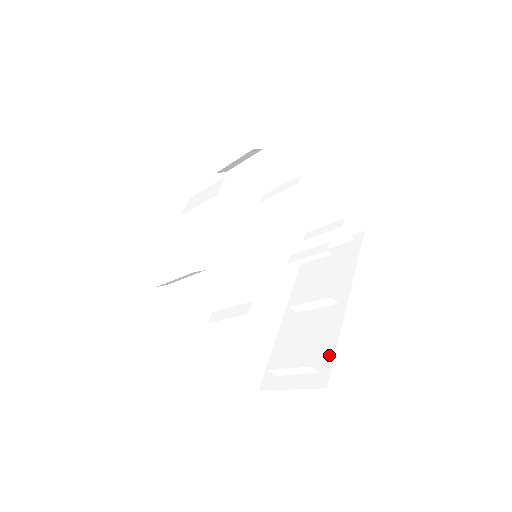
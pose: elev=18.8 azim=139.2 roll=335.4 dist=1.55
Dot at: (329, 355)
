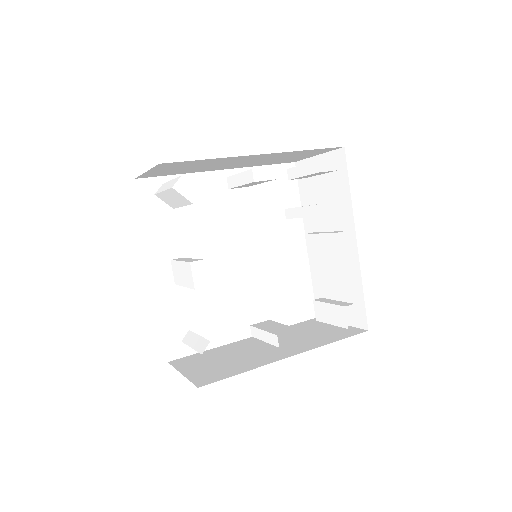
Dot at: (360, 299)
